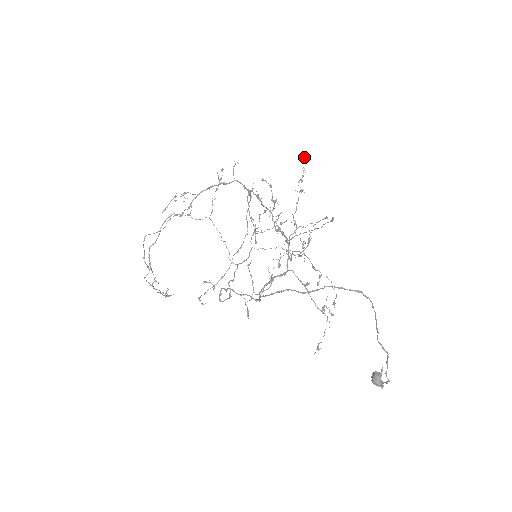
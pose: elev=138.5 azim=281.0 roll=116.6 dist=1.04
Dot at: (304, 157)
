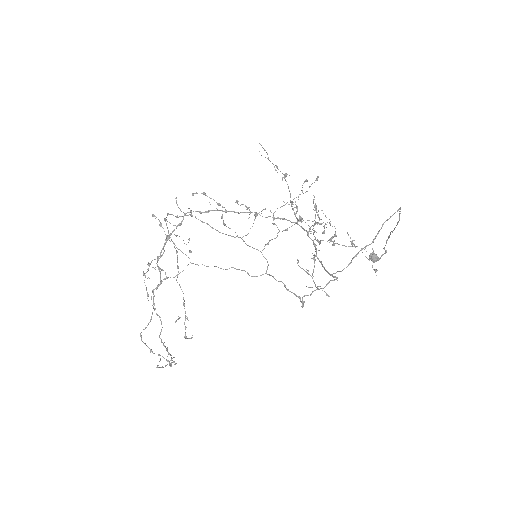
Dot at: (262, 147)
